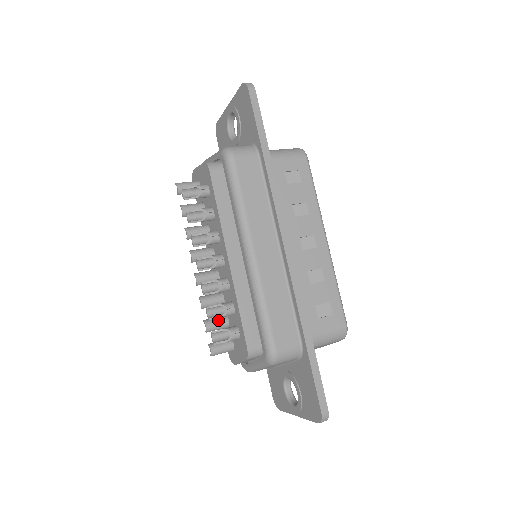
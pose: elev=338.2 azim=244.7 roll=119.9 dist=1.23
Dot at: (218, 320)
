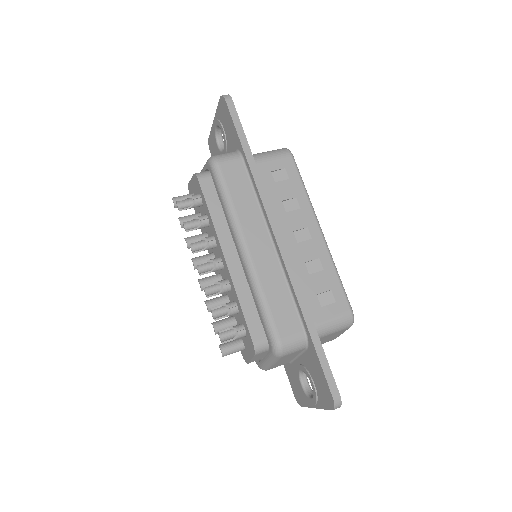
Dot at: (225, 321)
